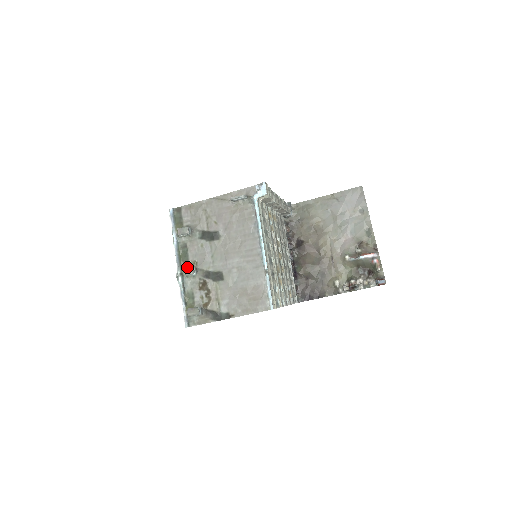
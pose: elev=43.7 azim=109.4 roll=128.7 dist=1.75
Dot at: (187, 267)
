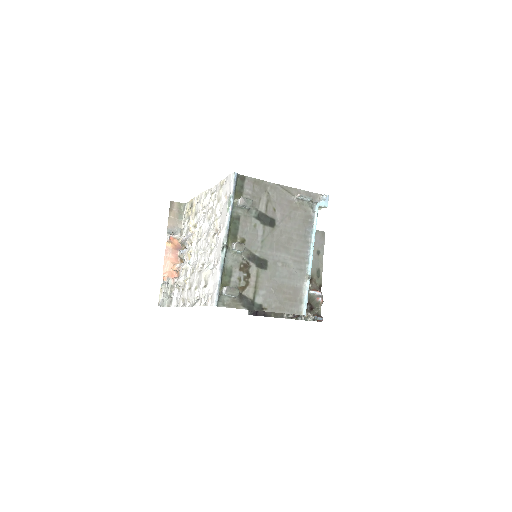
Dot at: (234, 241)
